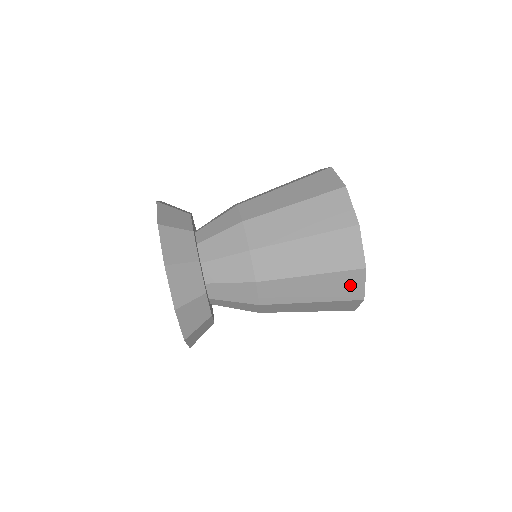
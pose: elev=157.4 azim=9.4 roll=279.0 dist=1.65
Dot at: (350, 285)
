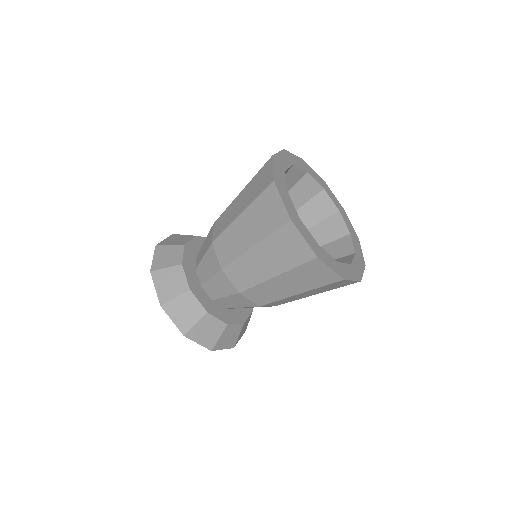
Dot at: occluded
